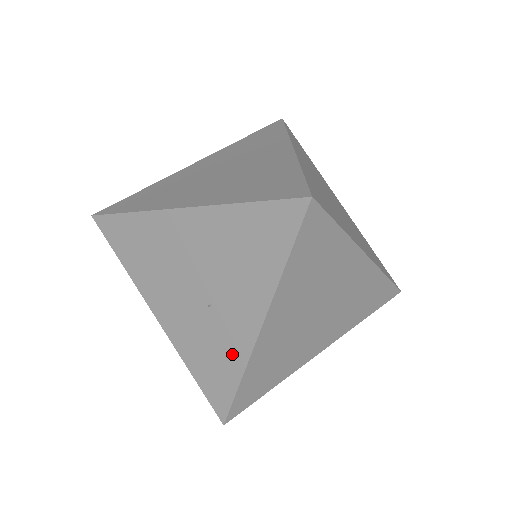
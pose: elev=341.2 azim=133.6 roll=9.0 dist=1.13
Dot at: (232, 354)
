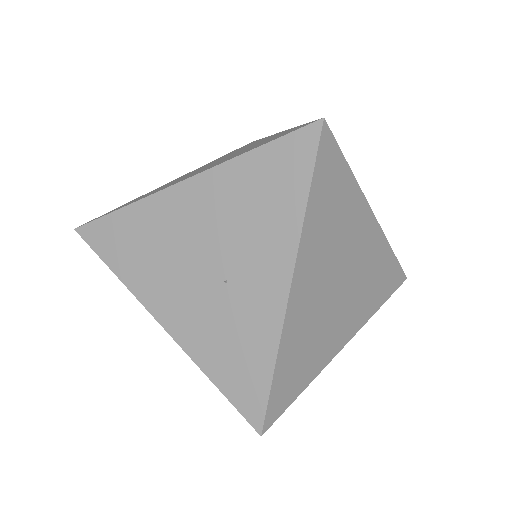
Dot at: (260, 332)
